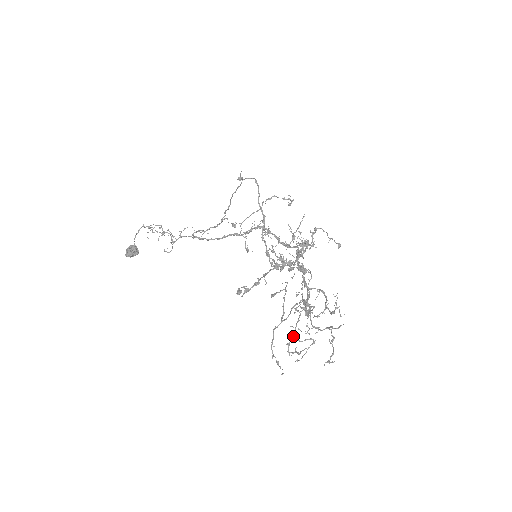
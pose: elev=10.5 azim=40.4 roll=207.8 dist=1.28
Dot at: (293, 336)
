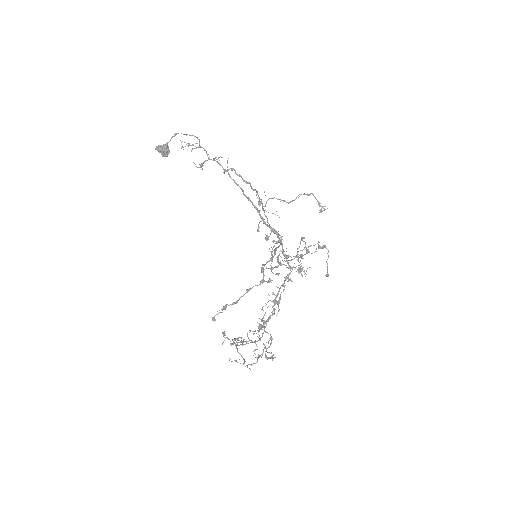
Dot at: occluded
